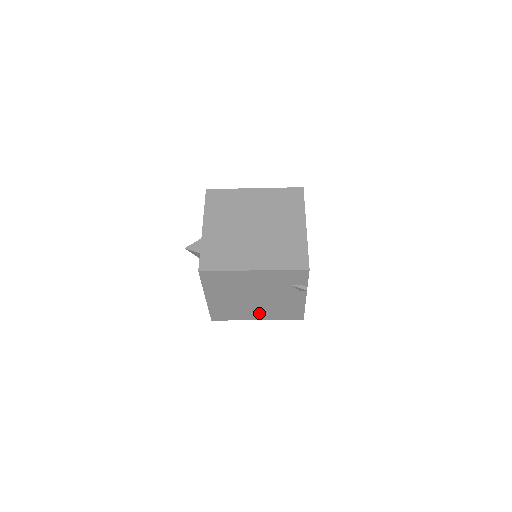
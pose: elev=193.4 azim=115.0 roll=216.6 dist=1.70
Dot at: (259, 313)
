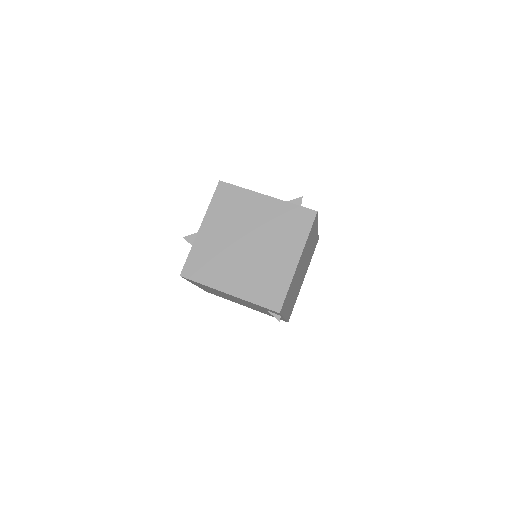
Dot at: occluded
